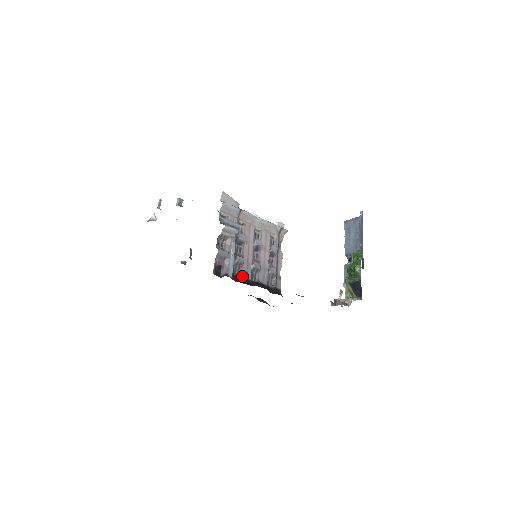
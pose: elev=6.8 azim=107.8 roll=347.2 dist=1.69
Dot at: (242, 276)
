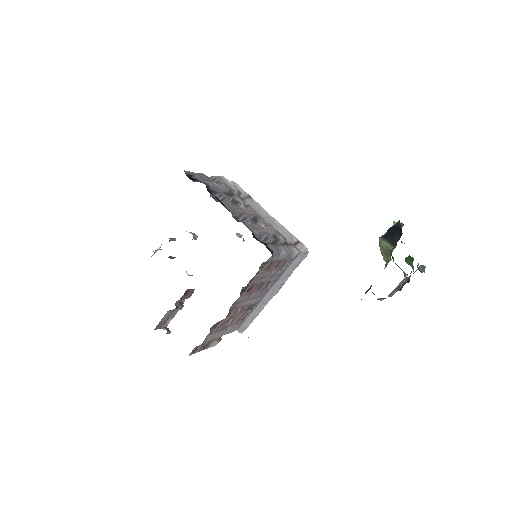
Dot at: occluded
